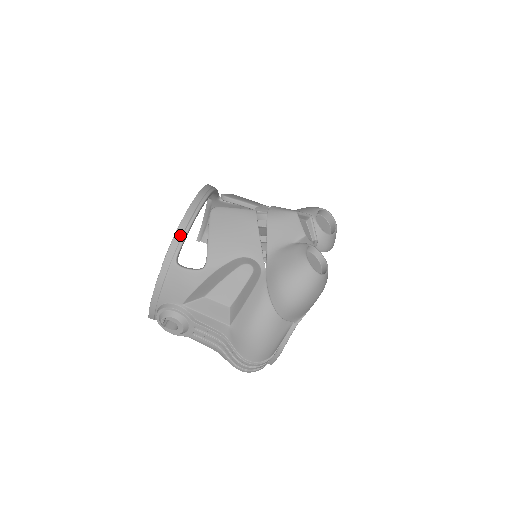
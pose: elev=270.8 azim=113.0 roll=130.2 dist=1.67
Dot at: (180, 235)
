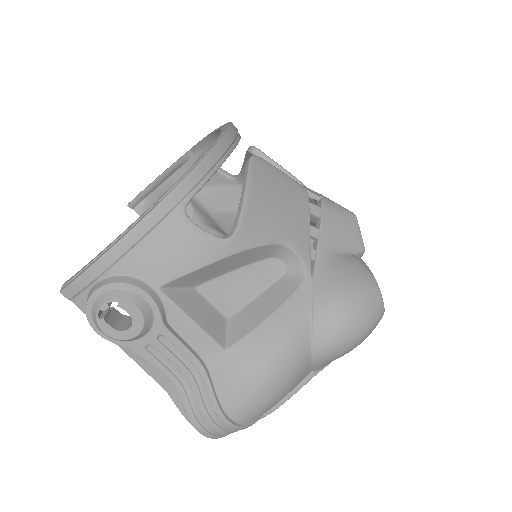
Dot at: (207, 168)
